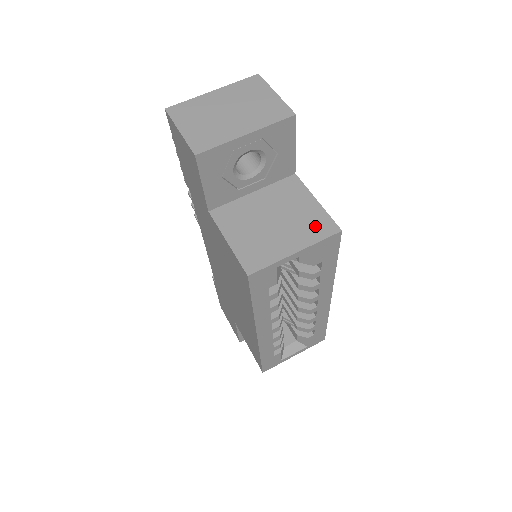
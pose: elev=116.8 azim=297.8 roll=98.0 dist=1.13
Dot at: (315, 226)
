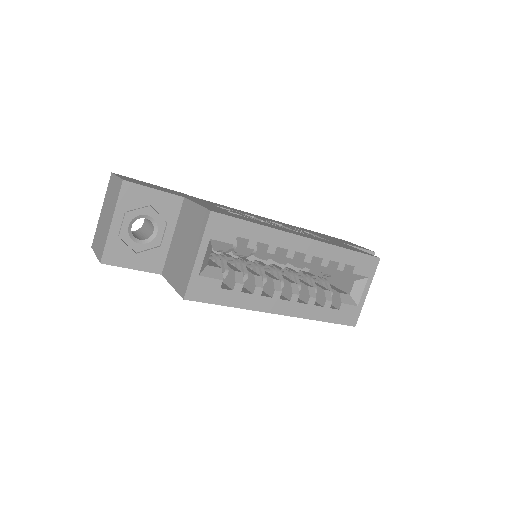
Dot at: (199, 224)
